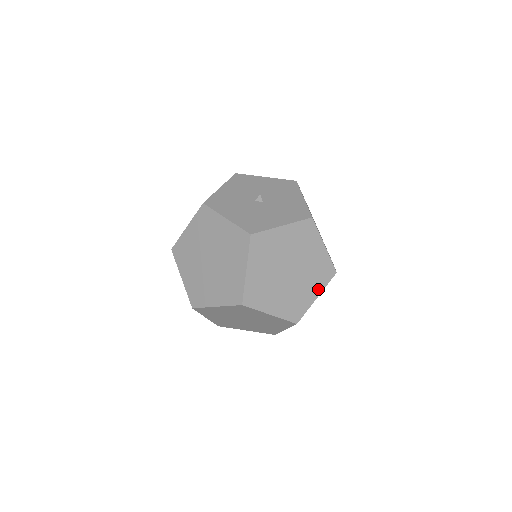
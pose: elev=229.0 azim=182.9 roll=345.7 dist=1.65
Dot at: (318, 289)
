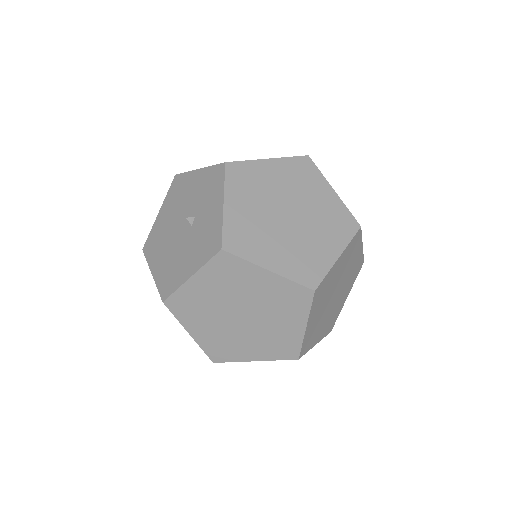
Dot at: (322, 335)
